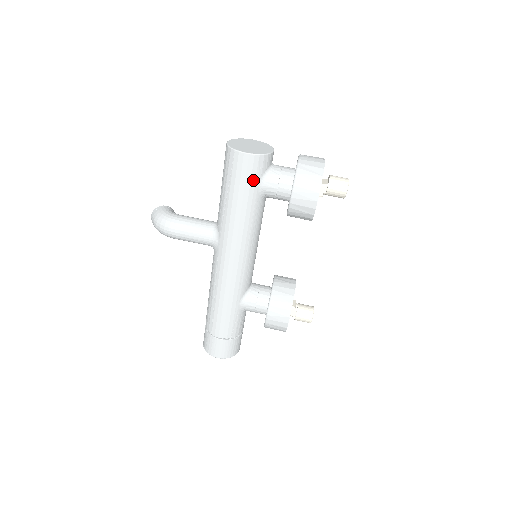
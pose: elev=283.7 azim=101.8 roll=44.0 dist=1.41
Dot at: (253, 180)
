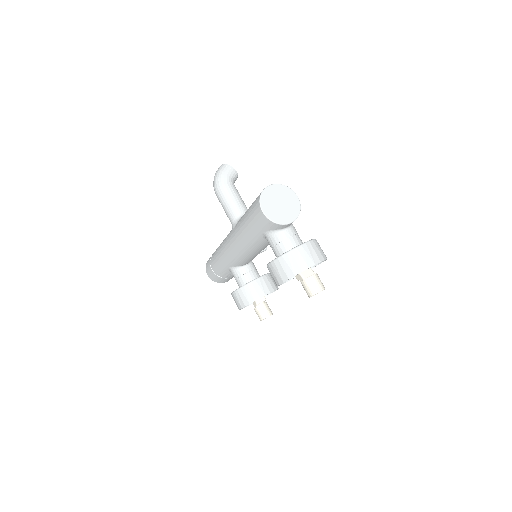
Dot at: (261, 227)
